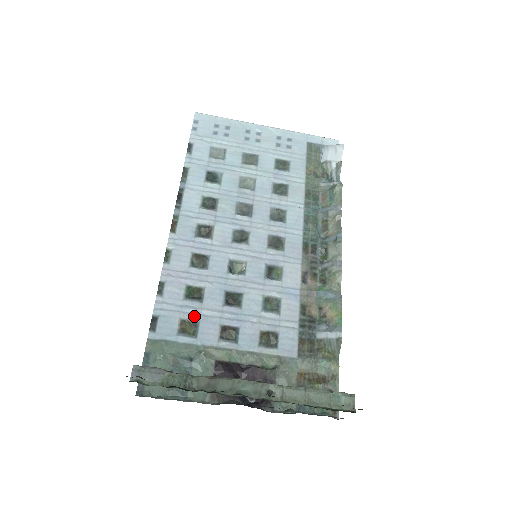
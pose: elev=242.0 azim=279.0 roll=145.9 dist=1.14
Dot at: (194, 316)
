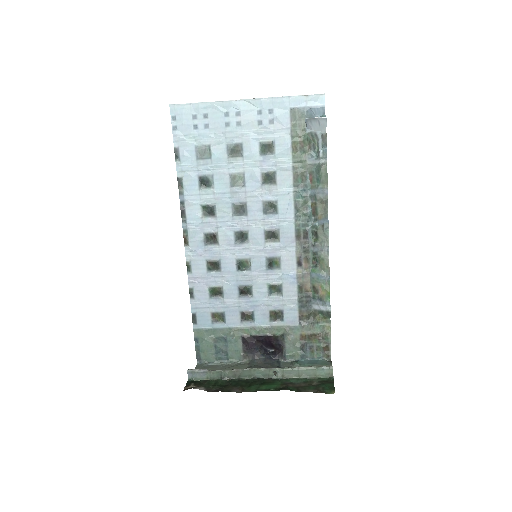
Dot at: (220, 309)
